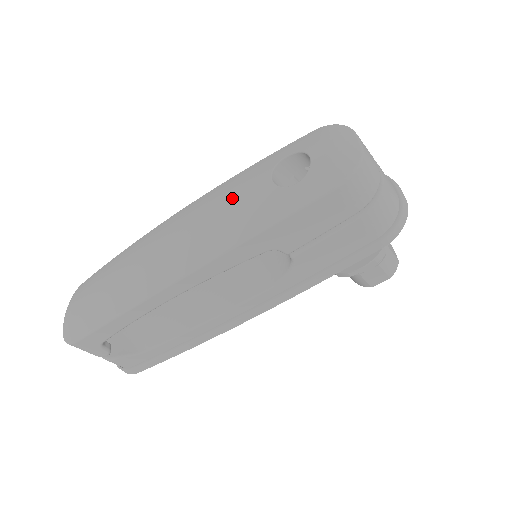
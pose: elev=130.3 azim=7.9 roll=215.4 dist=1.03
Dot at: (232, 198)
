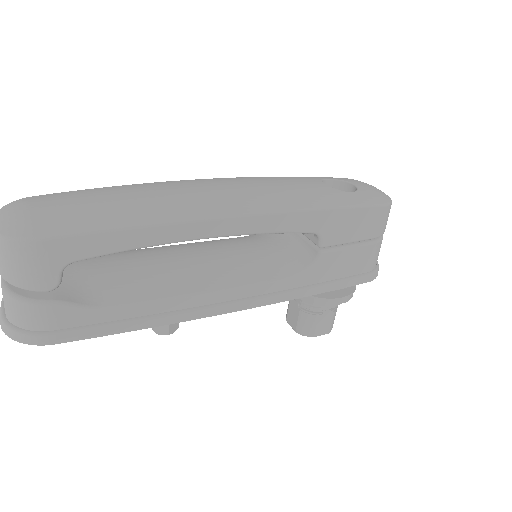
Dot at: (289, 182)
